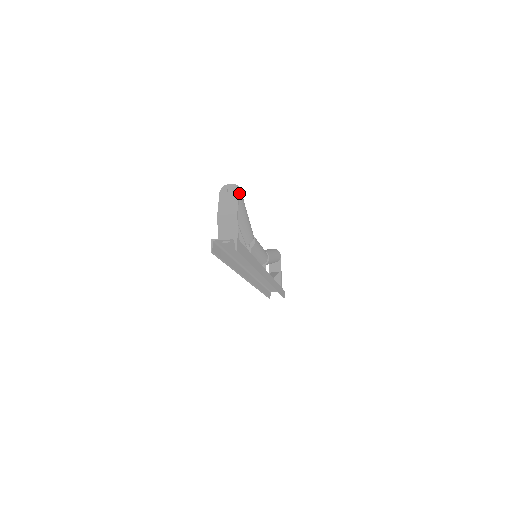
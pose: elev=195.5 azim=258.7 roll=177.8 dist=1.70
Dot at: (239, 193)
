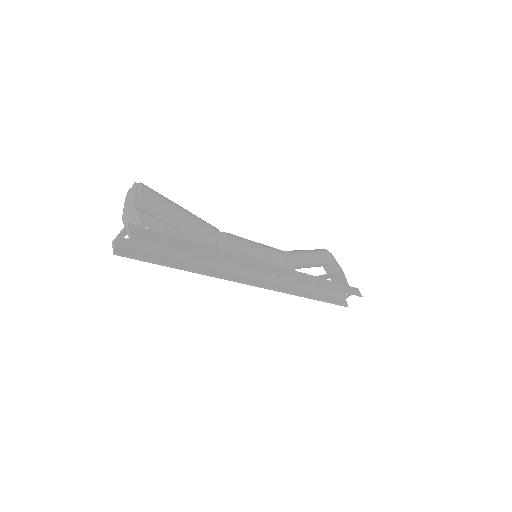
Dot at: (140, 187)
